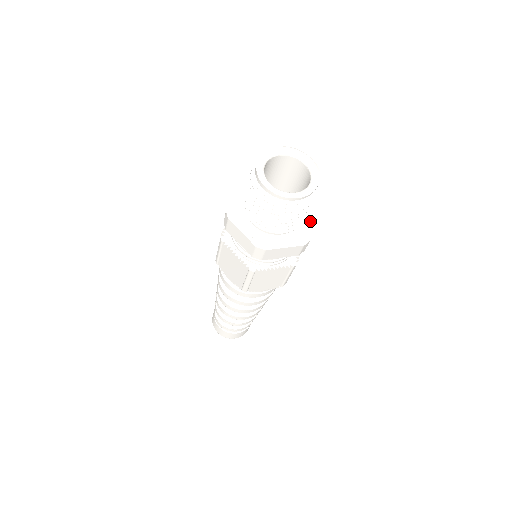
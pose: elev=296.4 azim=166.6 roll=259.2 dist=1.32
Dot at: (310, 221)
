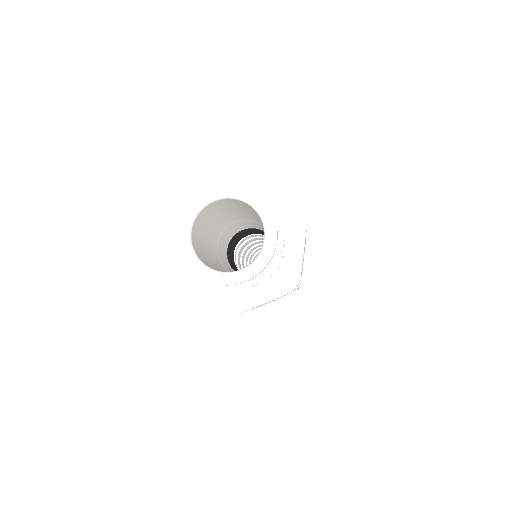
Dot at: (296, 249)
